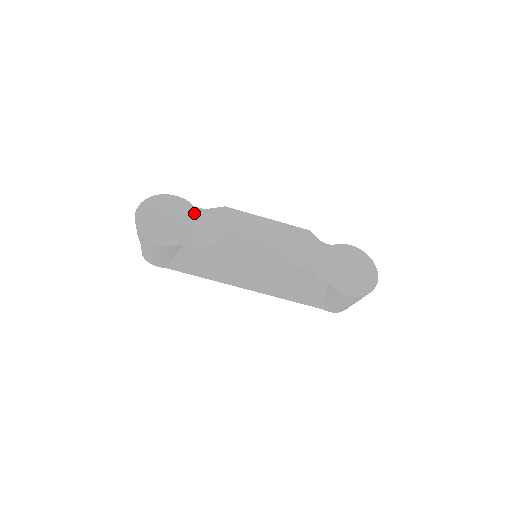
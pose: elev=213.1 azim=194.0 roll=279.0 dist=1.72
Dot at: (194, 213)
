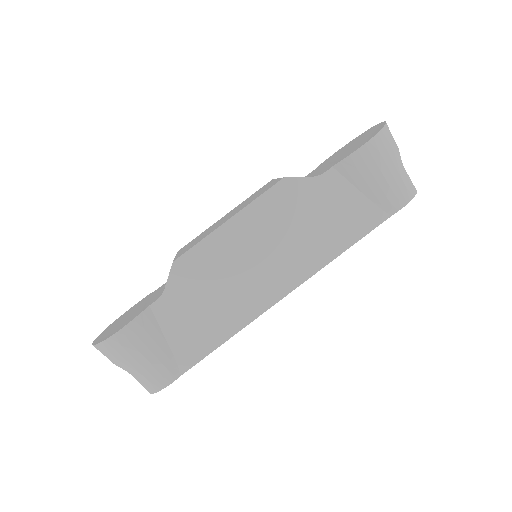
Dot at: (158, 290)
